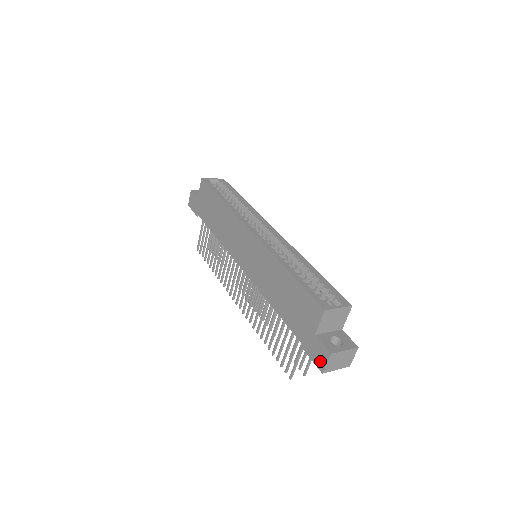
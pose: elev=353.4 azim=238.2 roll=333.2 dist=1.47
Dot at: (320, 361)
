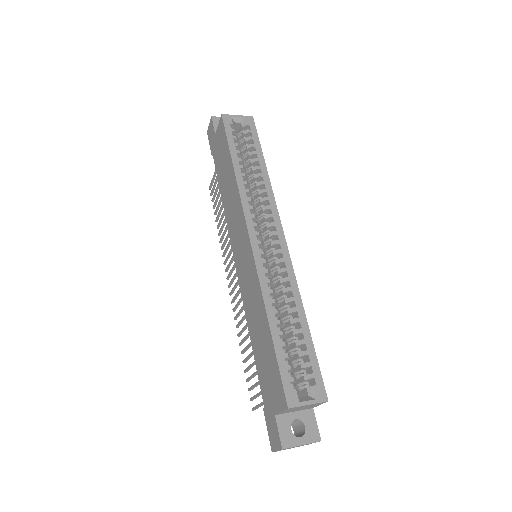
Dot at: (273, 441)
